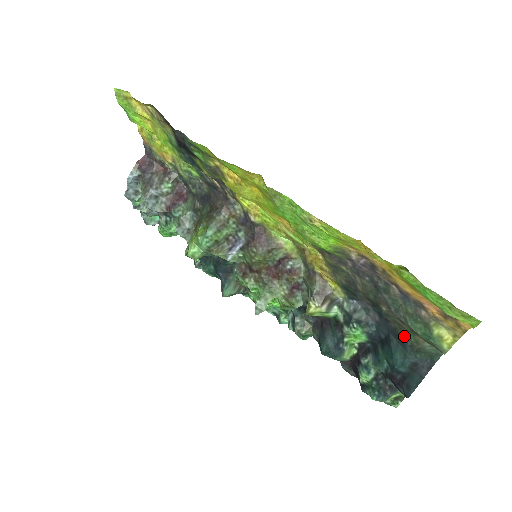
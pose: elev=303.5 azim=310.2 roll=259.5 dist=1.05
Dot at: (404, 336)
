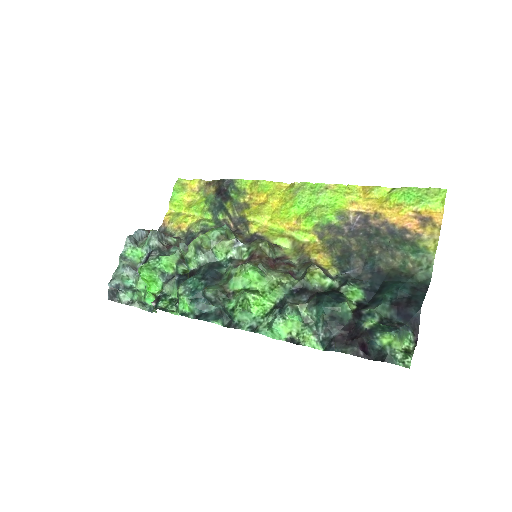
Dot at: (397, 273)
